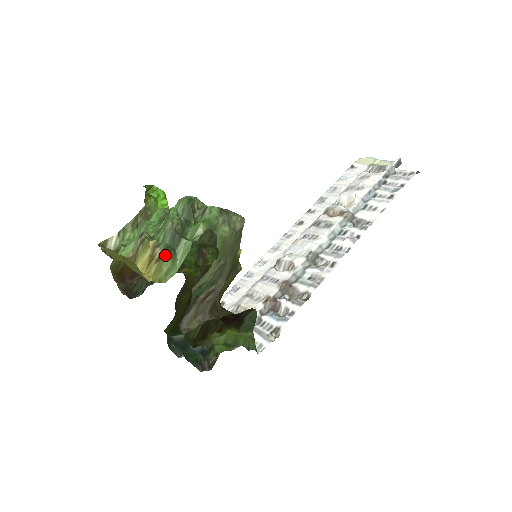
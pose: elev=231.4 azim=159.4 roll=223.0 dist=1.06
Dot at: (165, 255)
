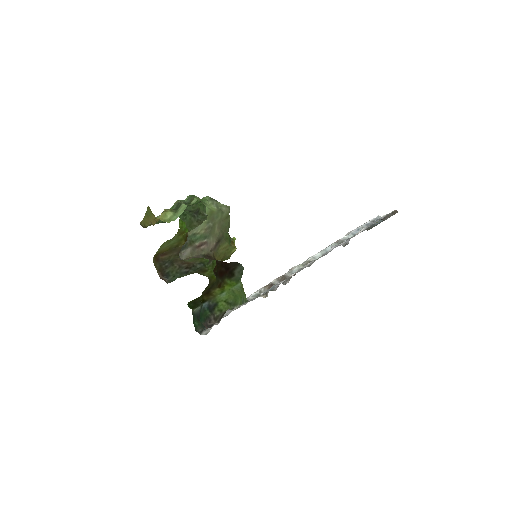
Dot at: (170, 210)
